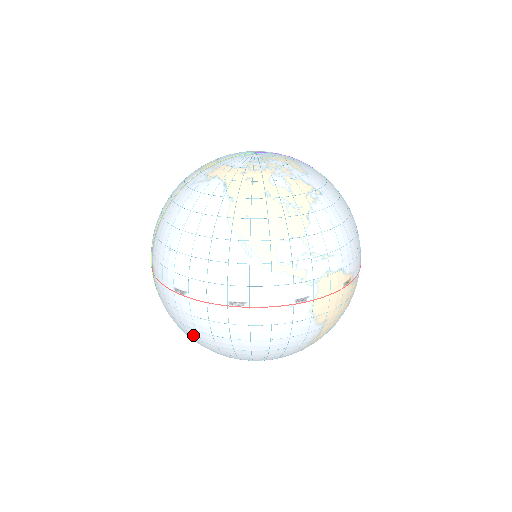
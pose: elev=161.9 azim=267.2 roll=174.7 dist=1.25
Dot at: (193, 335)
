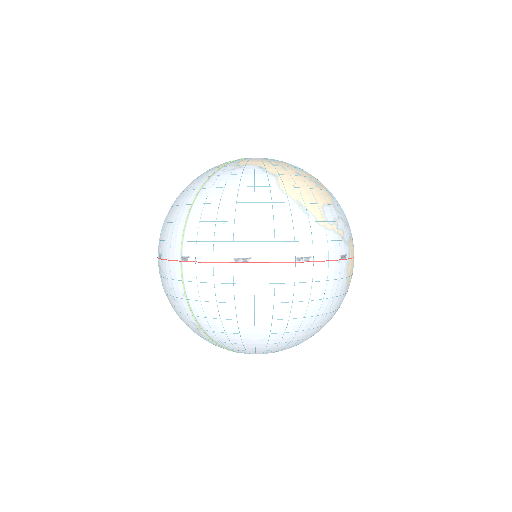
Dot at: (244, 315)
